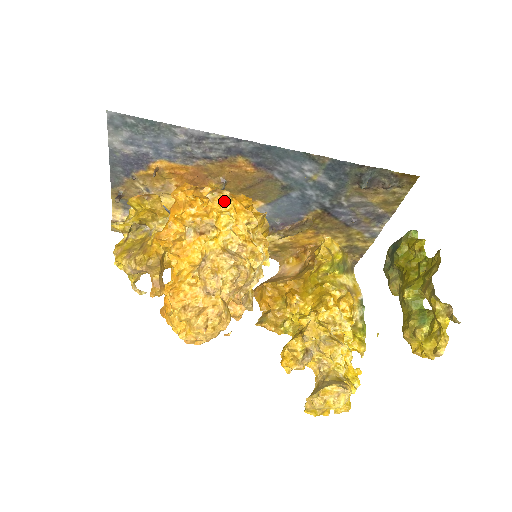
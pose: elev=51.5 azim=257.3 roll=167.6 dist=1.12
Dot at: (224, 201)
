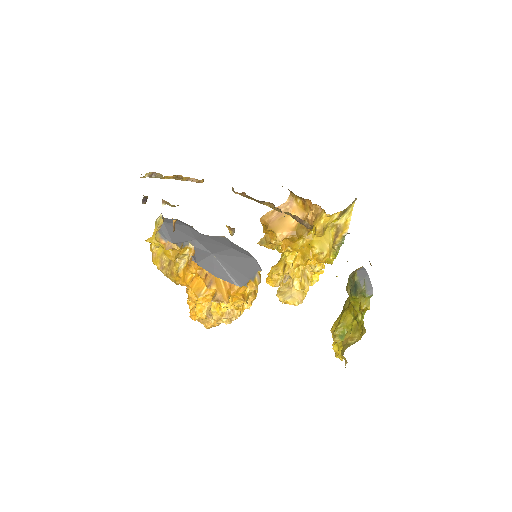
Dot at: occluded
